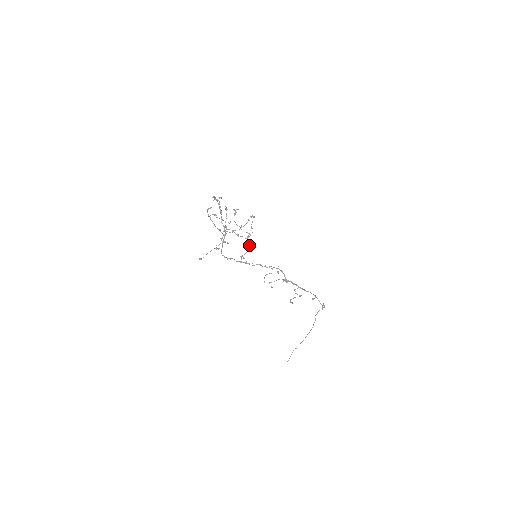
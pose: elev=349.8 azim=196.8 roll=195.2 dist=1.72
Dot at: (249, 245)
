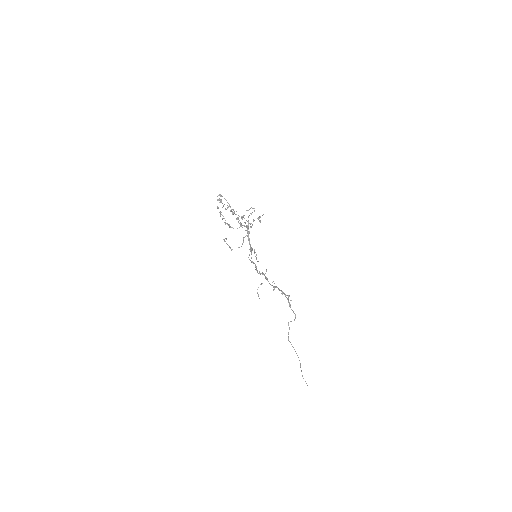
Dot at: occluded
